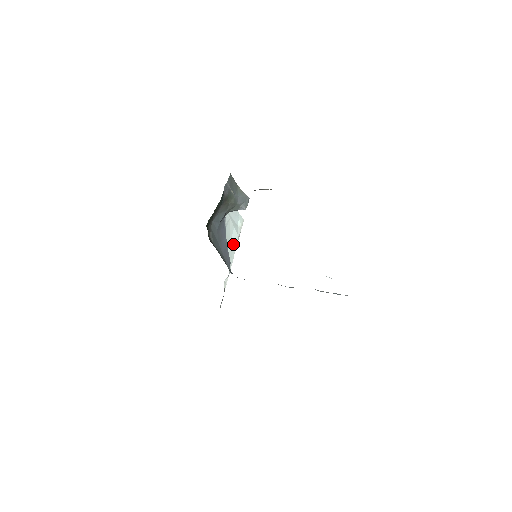
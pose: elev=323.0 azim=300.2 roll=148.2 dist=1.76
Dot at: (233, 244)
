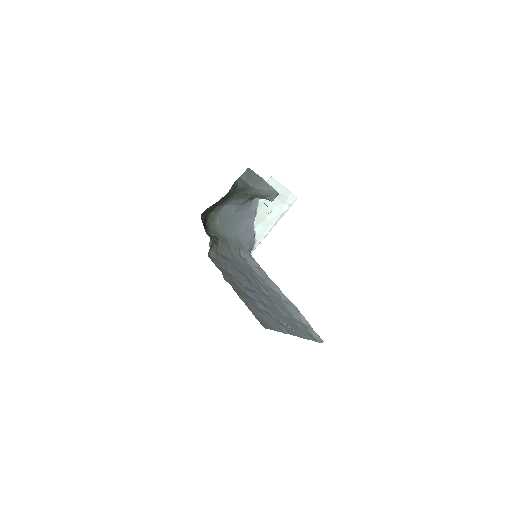
Dot at: (271, 221)
